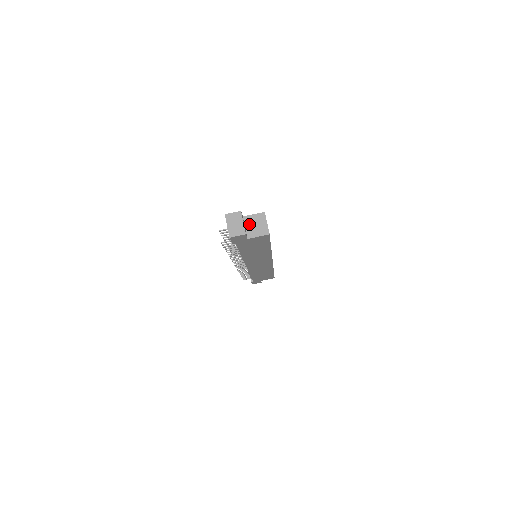
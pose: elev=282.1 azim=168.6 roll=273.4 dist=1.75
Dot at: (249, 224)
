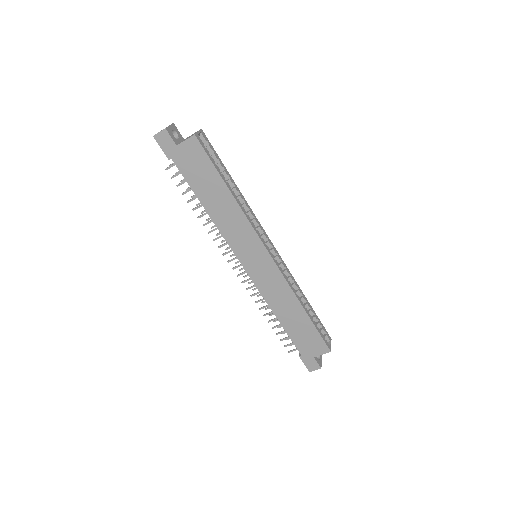
Dot at: occluded
